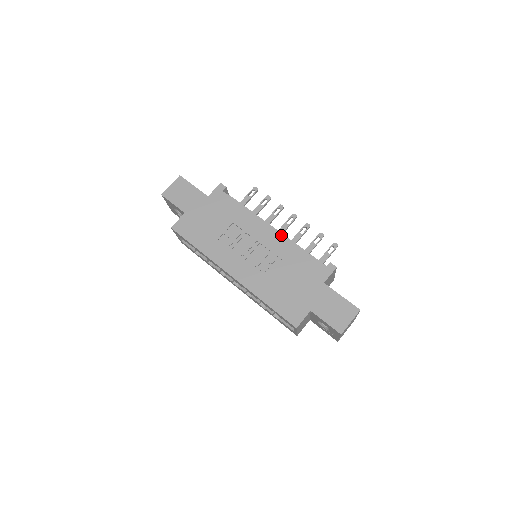
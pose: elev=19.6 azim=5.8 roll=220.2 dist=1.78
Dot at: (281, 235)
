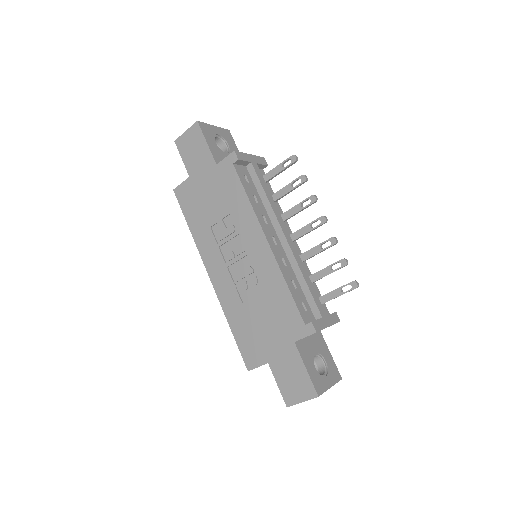
Dot at: (273, 257)
